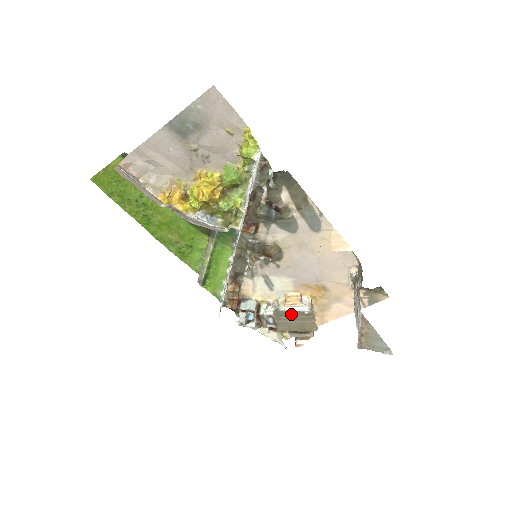
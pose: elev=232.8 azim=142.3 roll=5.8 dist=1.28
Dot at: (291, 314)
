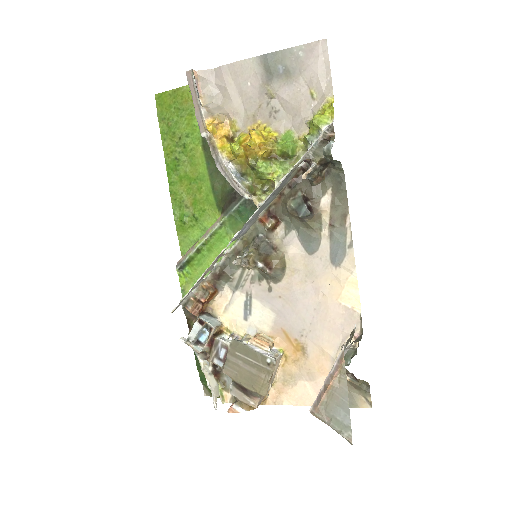
Dot at: (250, 353)
